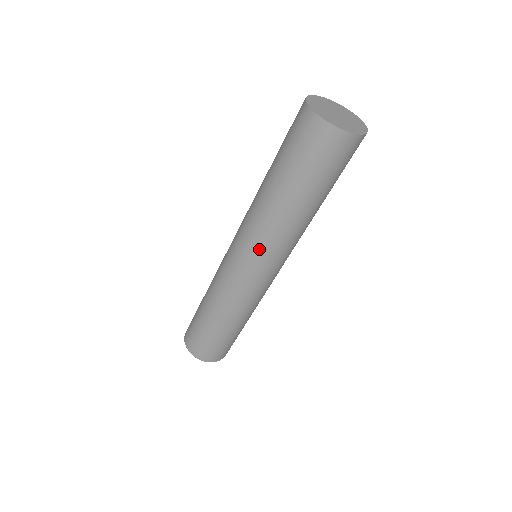
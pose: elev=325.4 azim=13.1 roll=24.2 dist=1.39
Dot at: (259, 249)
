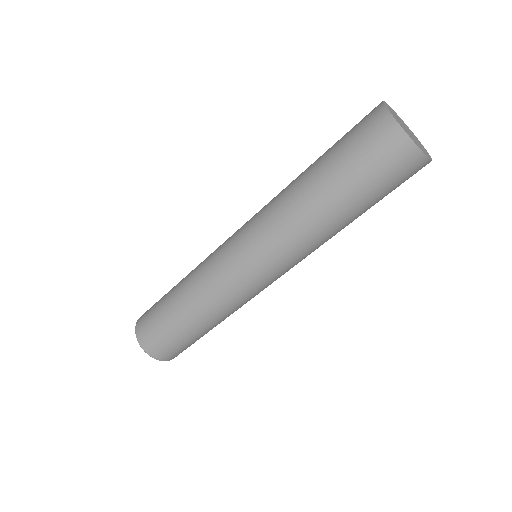
Dot at: occluded
